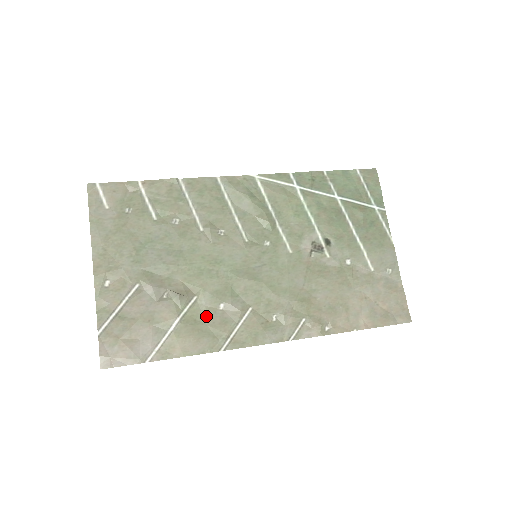
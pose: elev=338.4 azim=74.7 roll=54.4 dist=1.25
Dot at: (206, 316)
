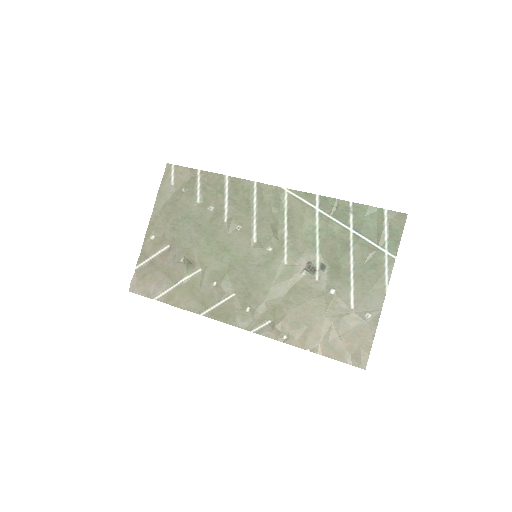
Dot at: (201, 286)
